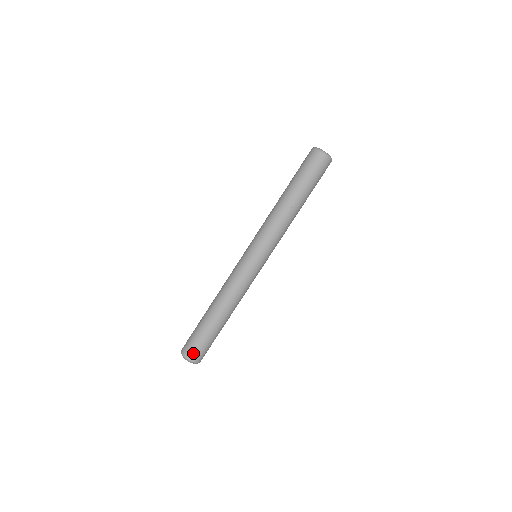
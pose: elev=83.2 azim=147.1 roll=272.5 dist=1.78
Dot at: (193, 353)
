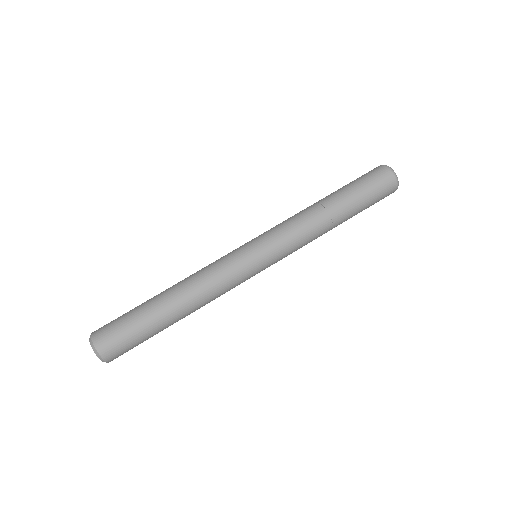
Dot at: (106, 340)
